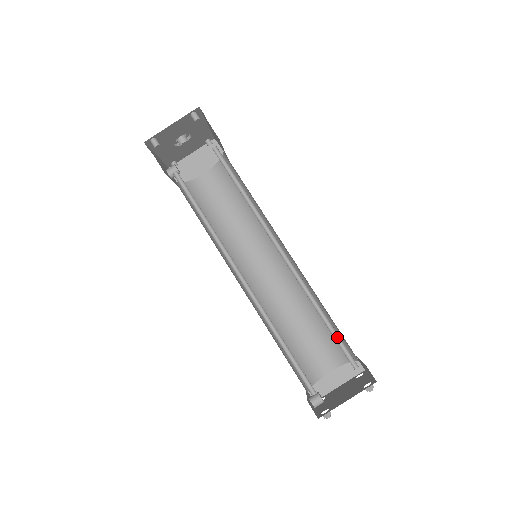
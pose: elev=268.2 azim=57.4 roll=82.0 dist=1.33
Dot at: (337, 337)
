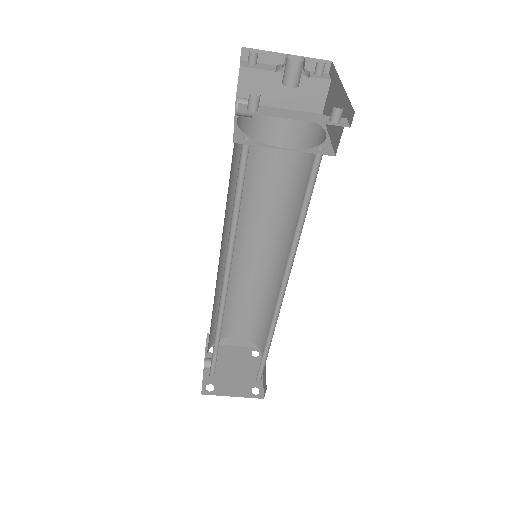
Dot at: (264, 359)
